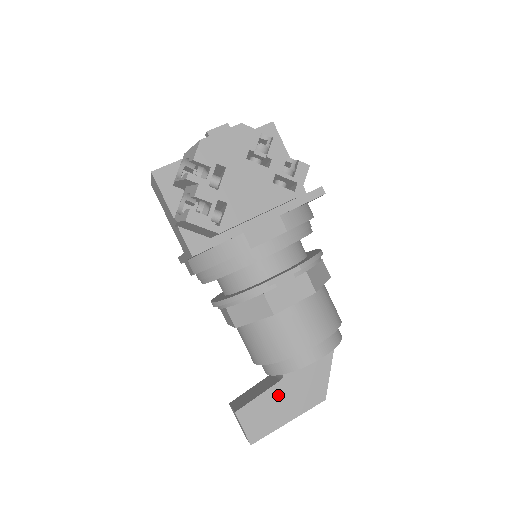
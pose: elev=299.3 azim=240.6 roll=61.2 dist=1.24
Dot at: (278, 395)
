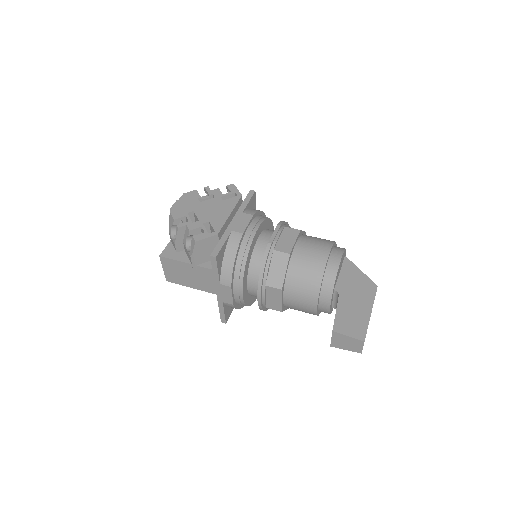
Dot at: (347, 304)
